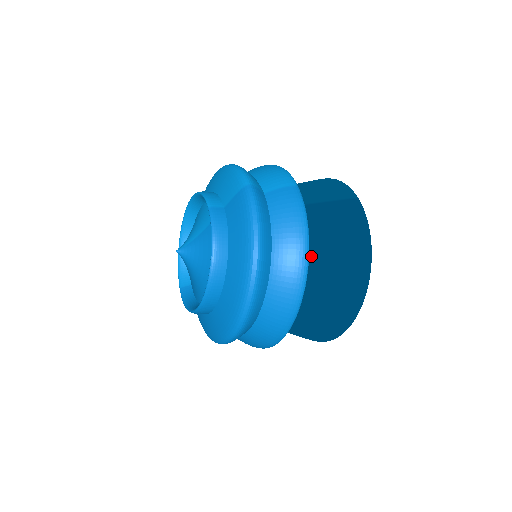
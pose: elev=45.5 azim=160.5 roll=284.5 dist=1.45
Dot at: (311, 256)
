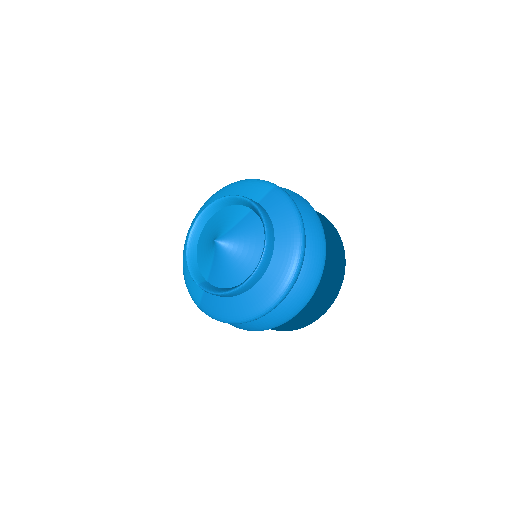
Dot at: occluded
